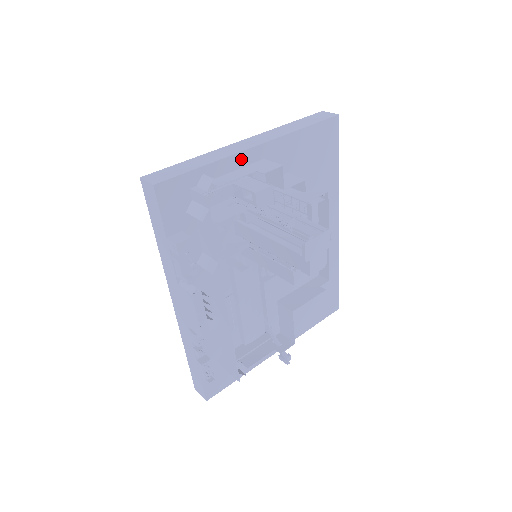
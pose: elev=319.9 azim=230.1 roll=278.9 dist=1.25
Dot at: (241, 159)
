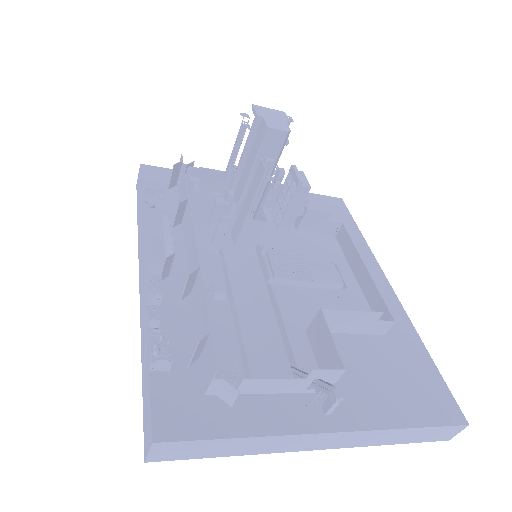
Dot at: occluded
